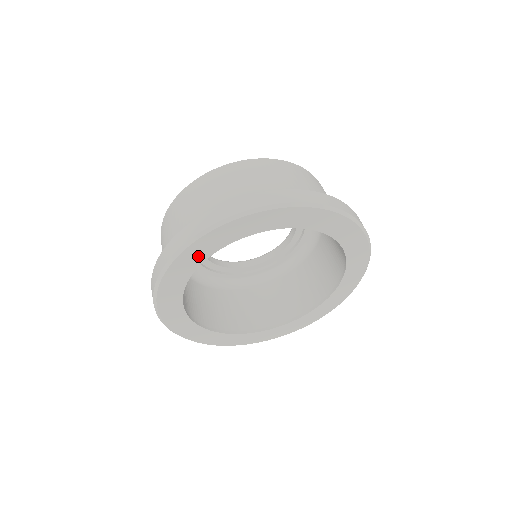
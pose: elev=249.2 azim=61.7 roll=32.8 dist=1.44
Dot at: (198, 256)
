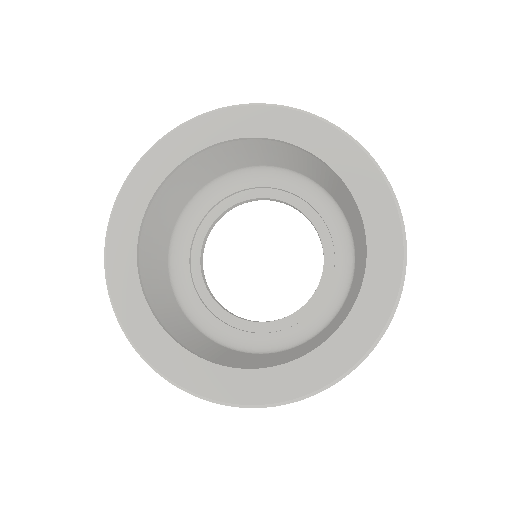
Dot at: (258, 126)
